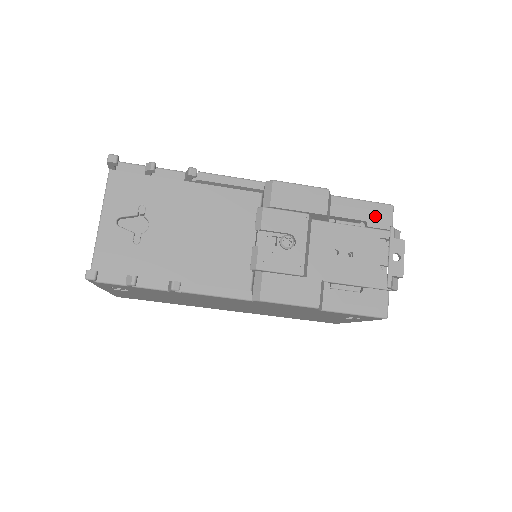
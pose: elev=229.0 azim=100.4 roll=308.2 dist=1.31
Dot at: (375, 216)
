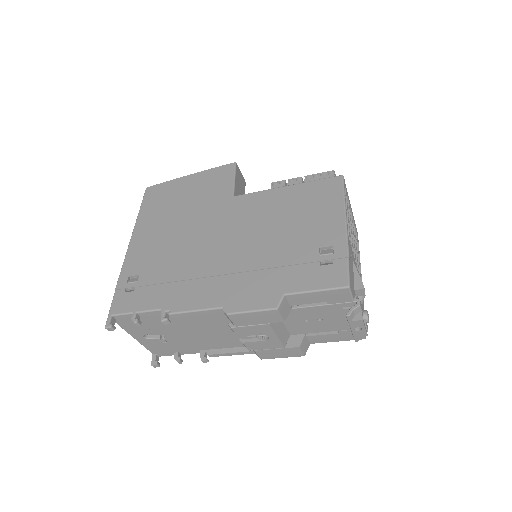
Dot at: (333, 298)
